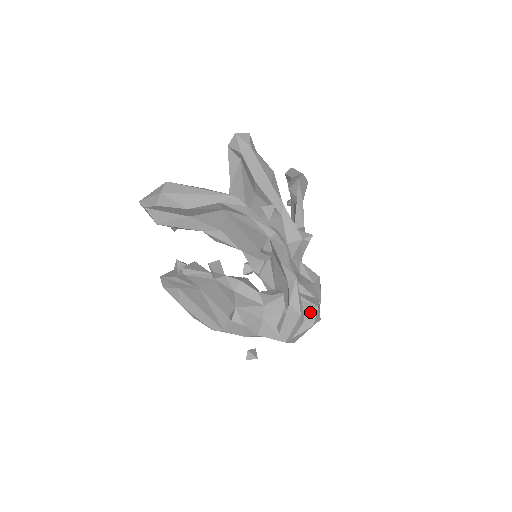
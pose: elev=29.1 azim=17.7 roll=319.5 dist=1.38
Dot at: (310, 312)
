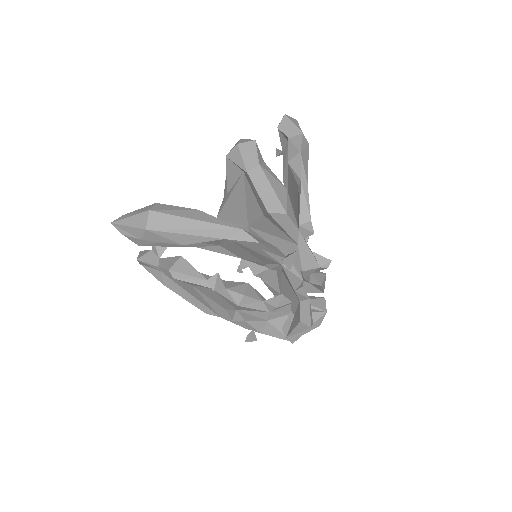
Dot at: (318, 316)
